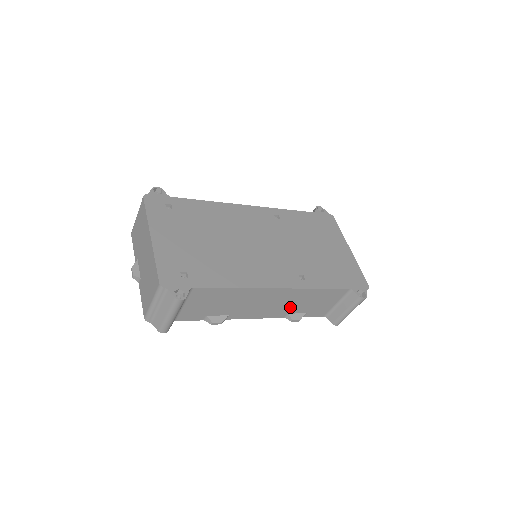
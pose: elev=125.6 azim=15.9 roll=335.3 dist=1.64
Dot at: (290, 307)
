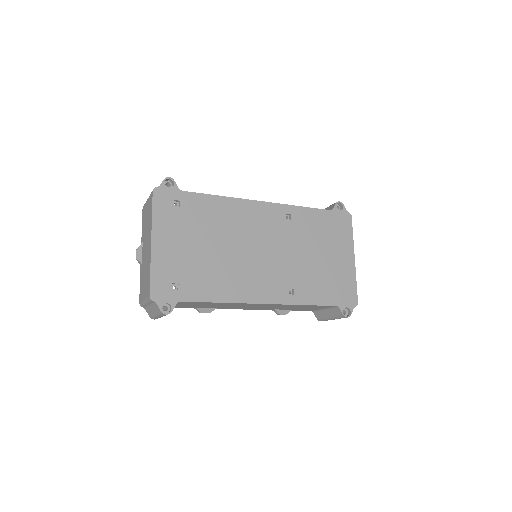
Dot at: (277, 308)
